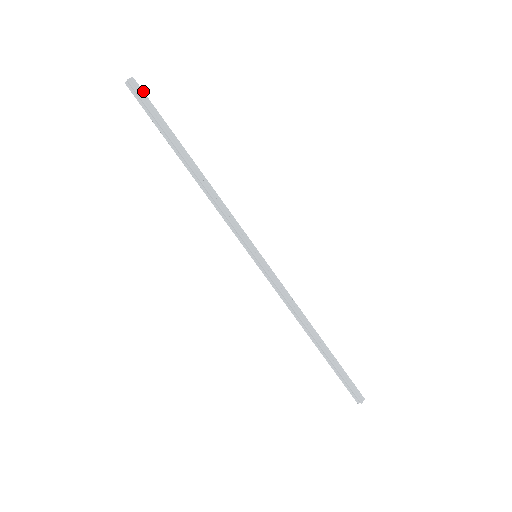
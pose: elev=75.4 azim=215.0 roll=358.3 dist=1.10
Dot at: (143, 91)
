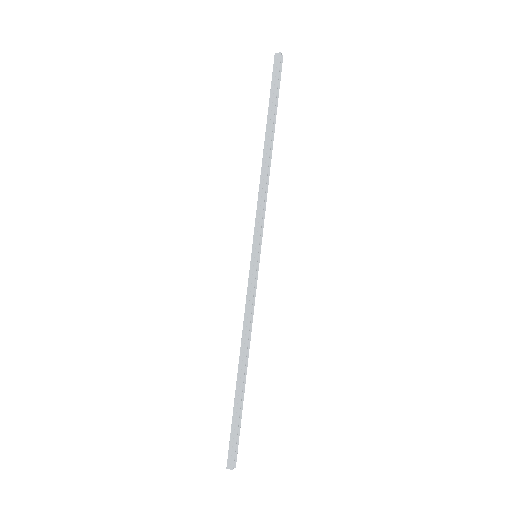
Dot at: occluded
